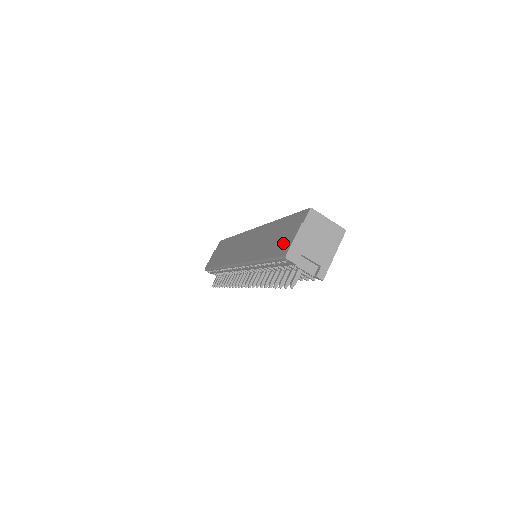
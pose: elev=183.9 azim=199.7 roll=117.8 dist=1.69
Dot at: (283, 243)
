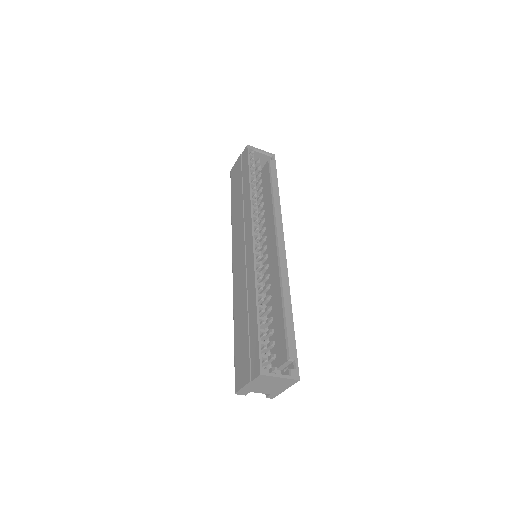
Dot at: (240, 367)
